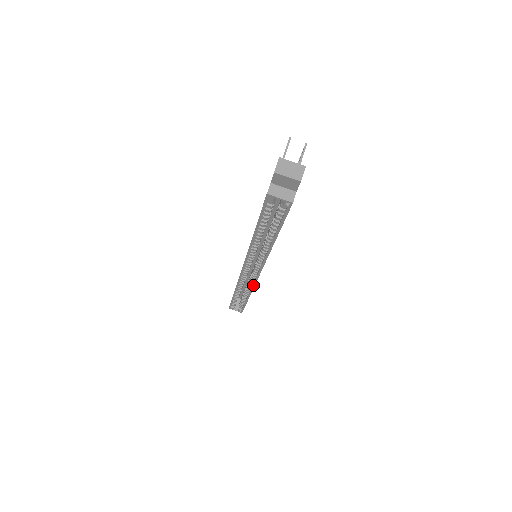
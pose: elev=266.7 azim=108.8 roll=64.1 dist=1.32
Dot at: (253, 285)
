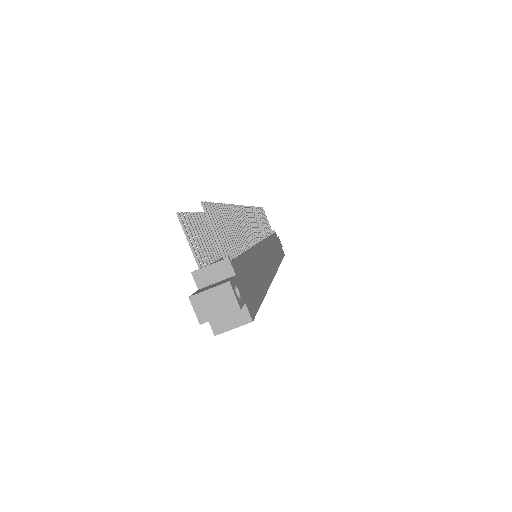
Dot at: occluded
